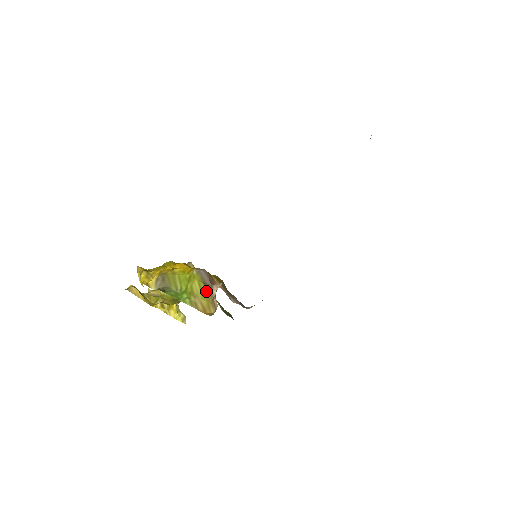
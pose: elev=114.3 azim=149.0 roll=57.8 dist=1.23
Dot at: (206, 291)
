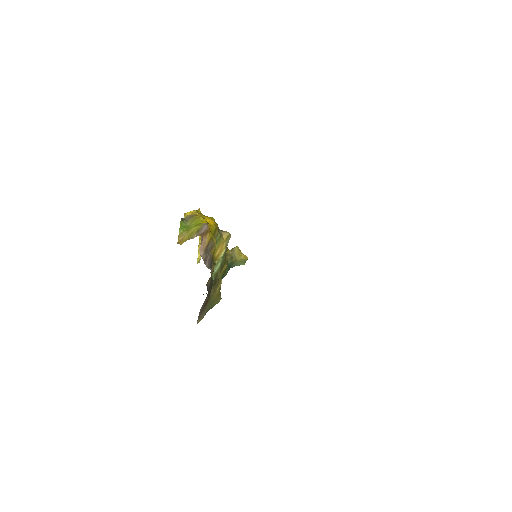
Dot at: (193, 234)
